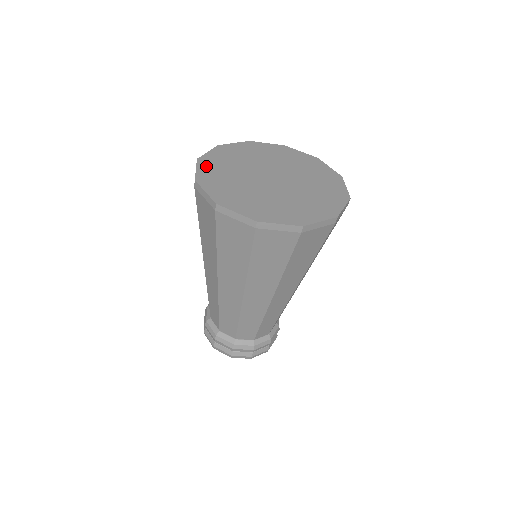
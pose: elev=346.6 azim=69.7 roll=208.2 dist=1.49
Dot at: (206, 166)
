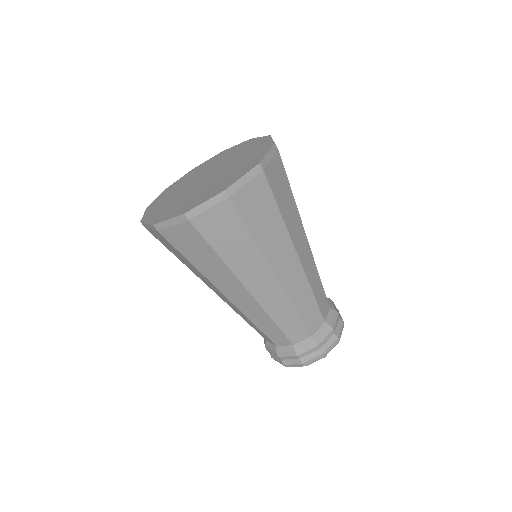
Dot at: (166, 192)
